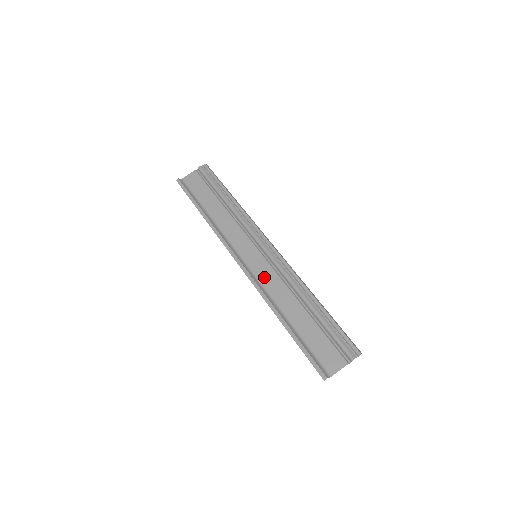
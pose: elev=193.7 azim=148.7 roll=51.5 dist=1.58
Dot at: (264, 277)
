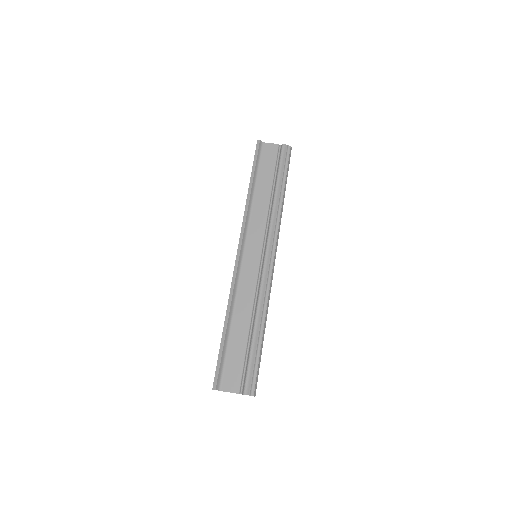
Dot at: (246, 278)
